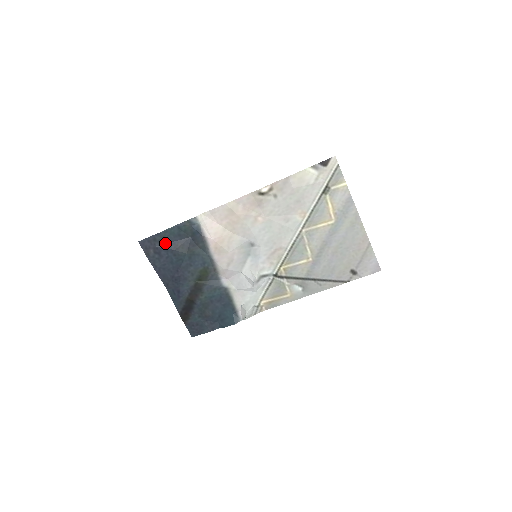
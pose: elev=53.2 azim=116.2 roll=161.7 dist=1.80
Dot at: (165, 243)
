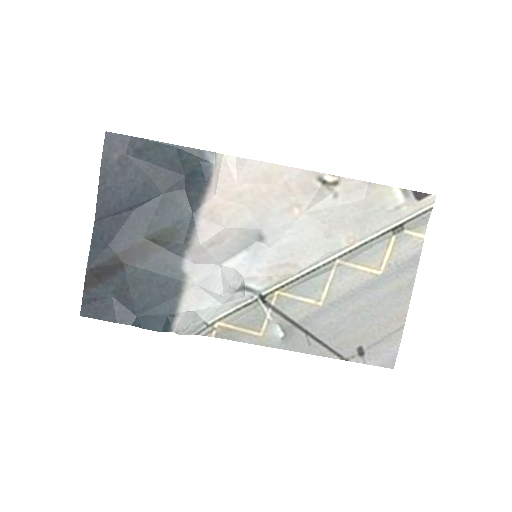
Dot at: (143, 159)
